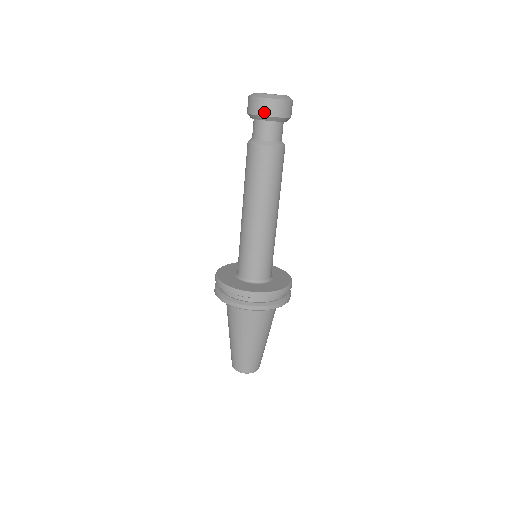
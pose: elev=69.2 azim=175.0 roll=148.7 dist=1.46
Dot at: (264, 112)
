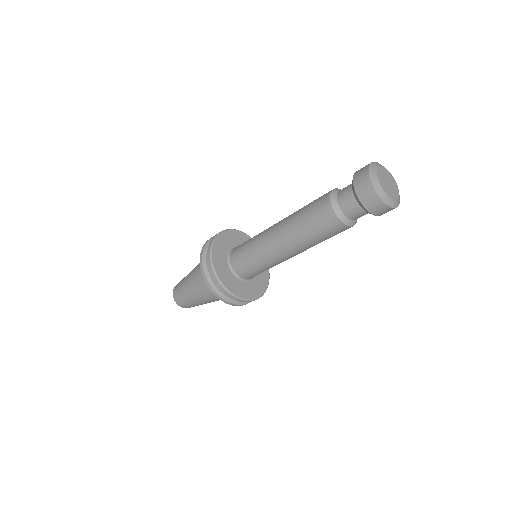
Dot at: (373, 210)
